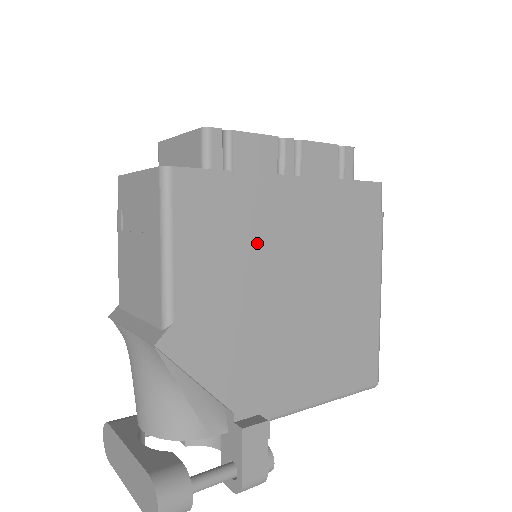
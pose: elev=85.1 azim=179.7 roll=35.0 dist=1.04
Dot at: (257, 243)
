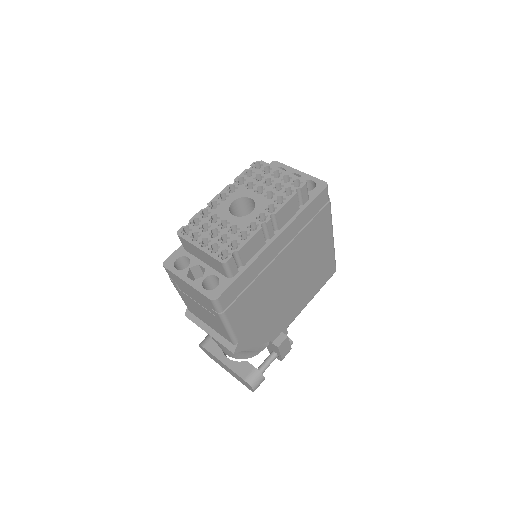
Dot at: (265, 284)
